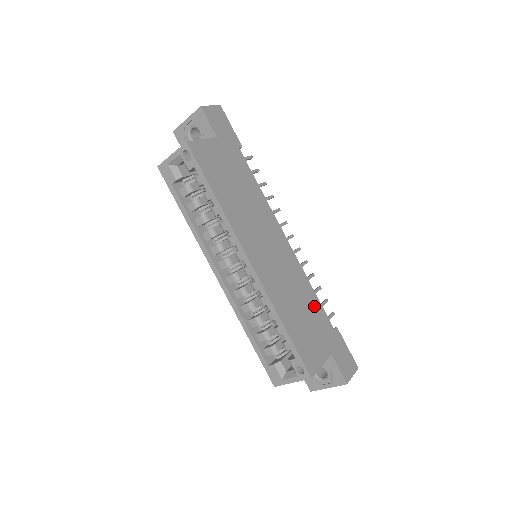
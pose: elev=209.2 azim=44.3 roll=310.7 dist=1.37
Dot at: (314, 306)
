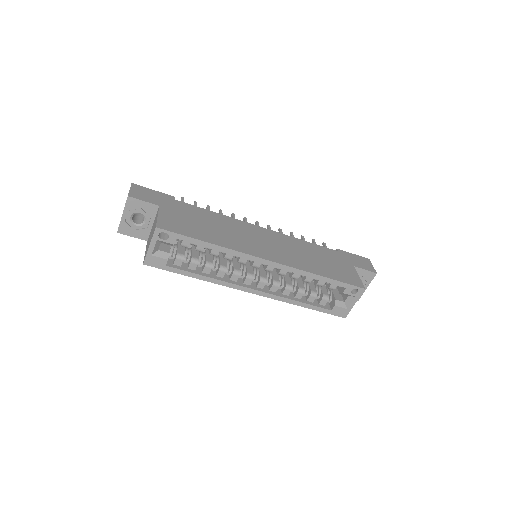
Dot at: (317, 250)
